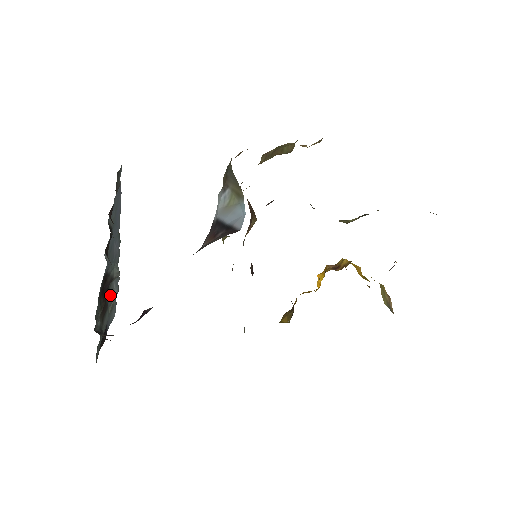
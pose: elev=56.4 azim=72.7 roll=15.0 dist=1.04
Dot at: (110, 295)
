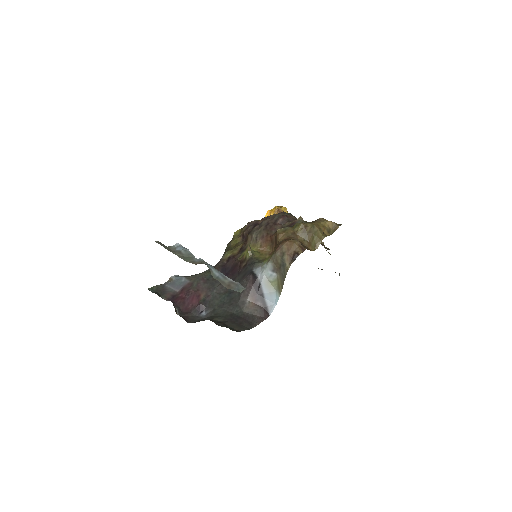
Dot at: occluded
